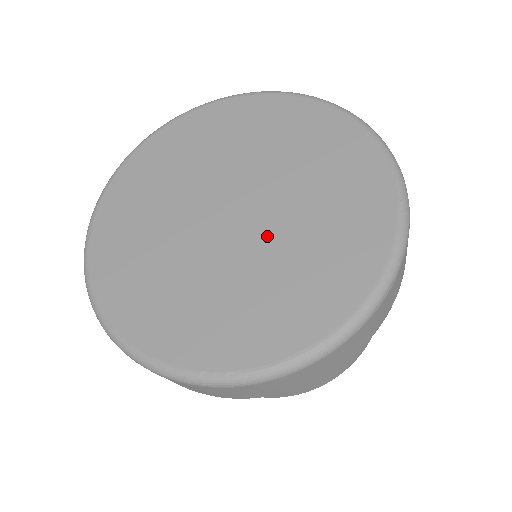
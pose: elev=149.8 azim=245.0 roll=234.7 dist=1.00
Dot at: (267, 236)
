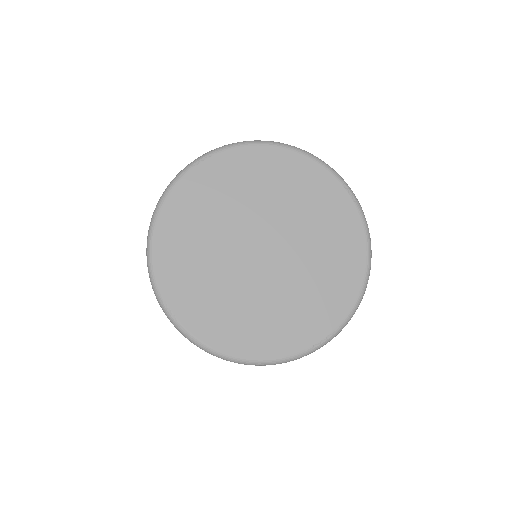
Dot at: (295, 253)
